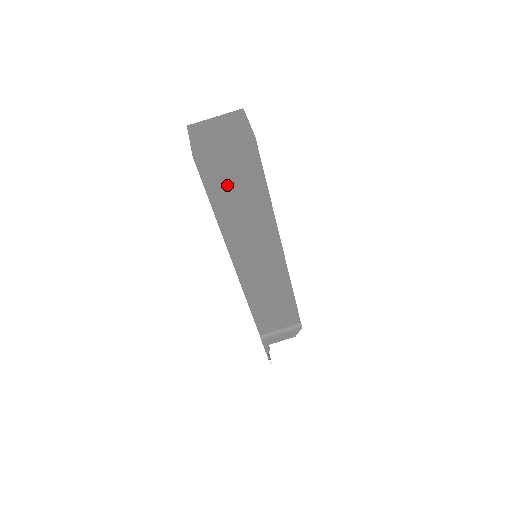
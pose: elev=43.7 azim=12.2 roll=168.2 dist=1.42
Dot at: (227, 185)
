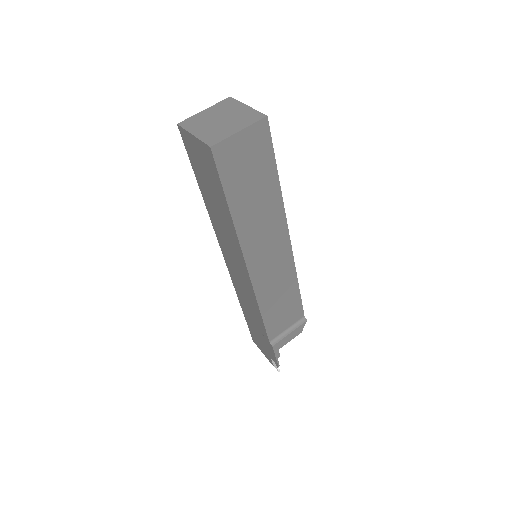
Dot at: (242, 175)
